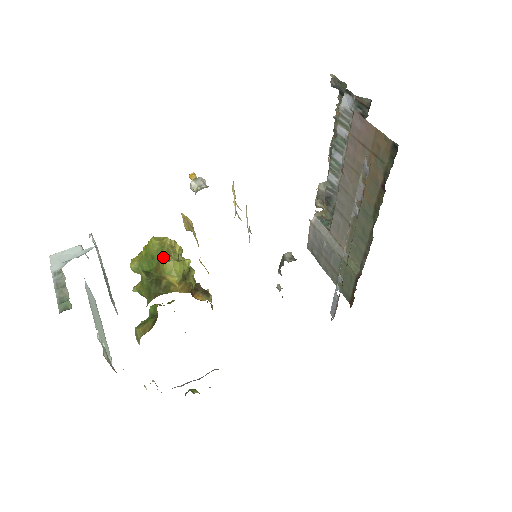
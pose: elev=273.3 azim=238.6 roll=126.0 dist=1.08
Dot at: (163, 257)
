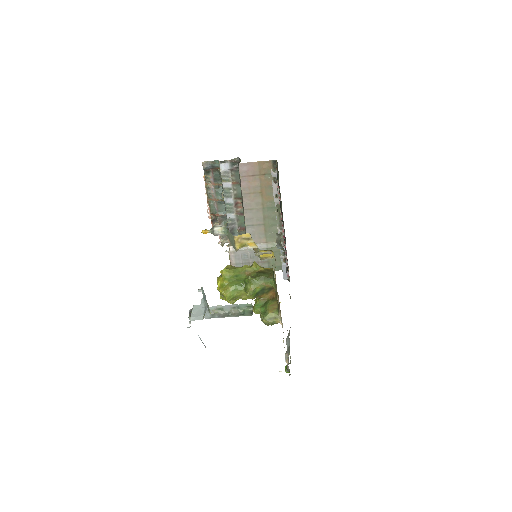
Dot at: (245, 267)
